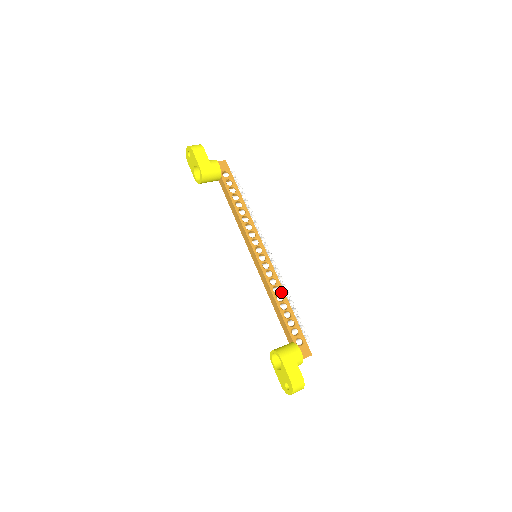
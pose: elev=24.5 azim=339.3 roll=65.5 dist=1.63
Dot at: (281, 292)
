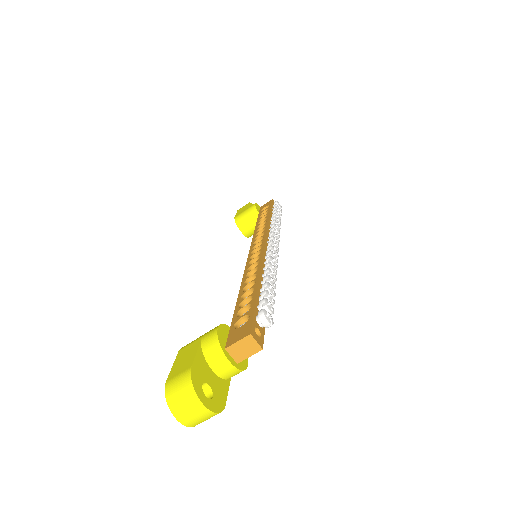
Dot at: (256, 272)
